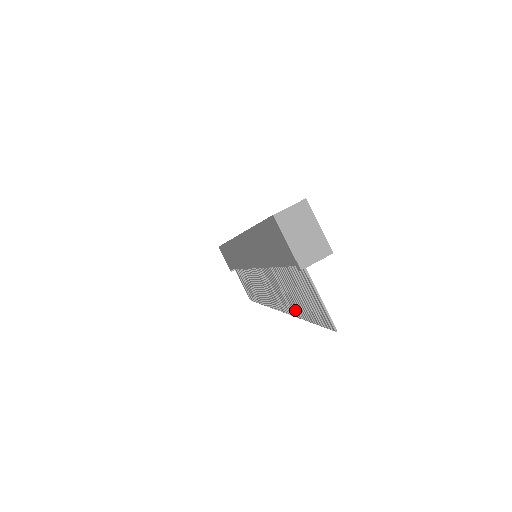
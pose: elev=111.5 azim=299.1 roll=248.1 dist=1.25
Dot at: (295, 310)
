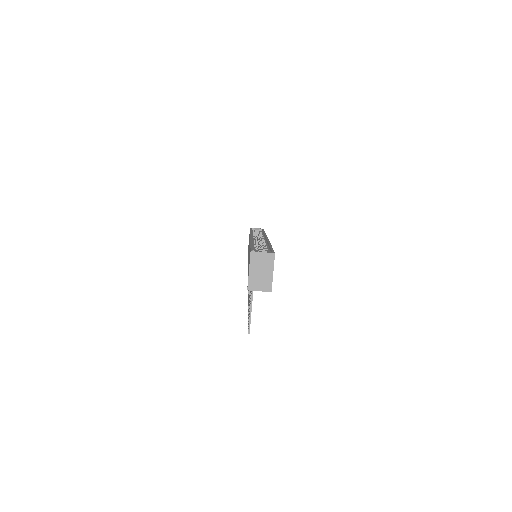
Dot at: occluded
